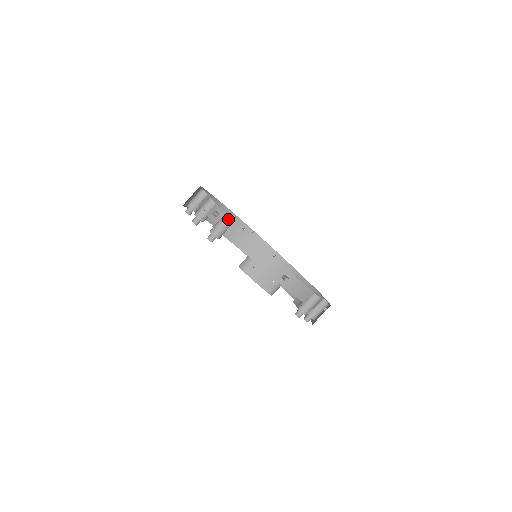
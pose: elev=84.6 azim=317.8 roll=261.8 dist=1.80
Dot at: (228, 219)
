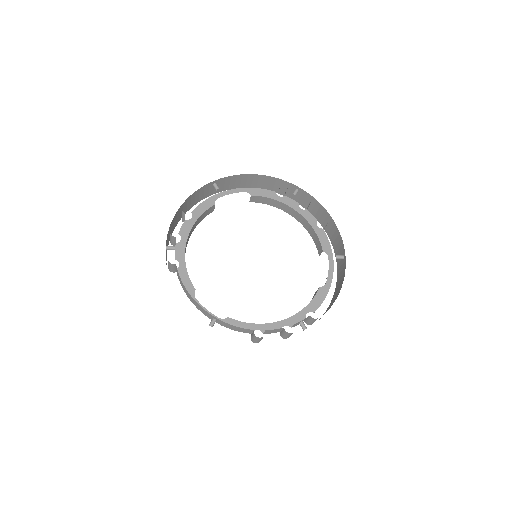
Dot at: (169, 263)
